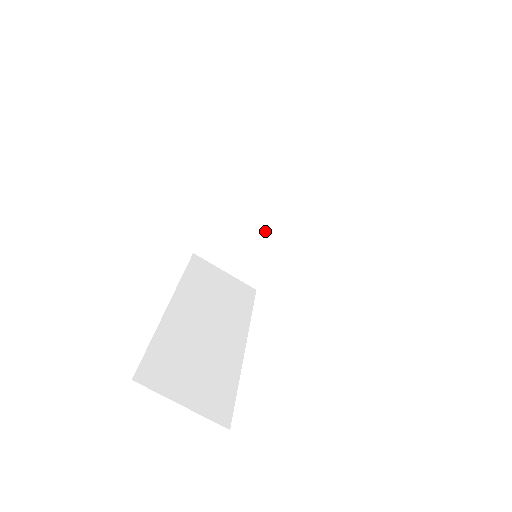
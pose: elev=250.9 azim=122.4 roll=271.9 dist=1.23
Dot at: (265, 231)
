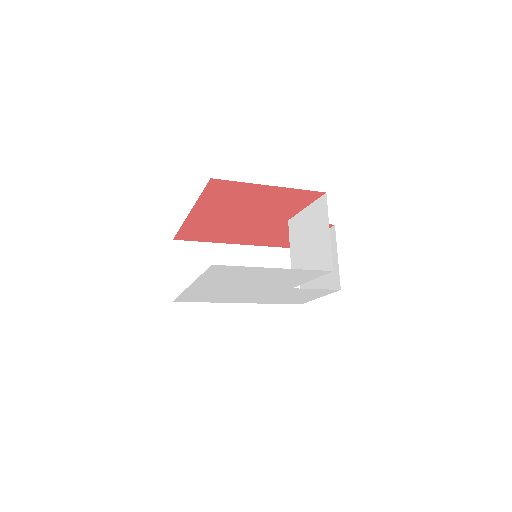
Dot at: occluded
